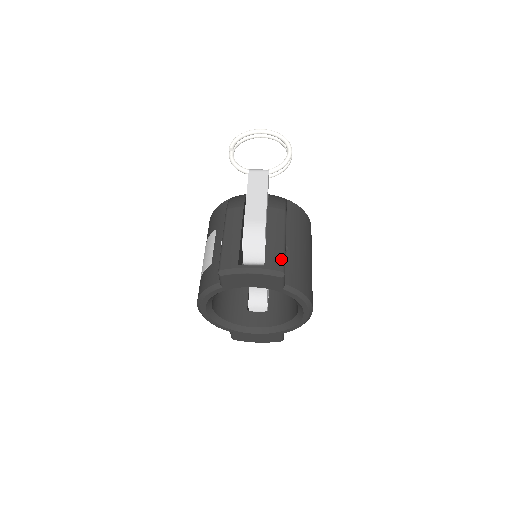
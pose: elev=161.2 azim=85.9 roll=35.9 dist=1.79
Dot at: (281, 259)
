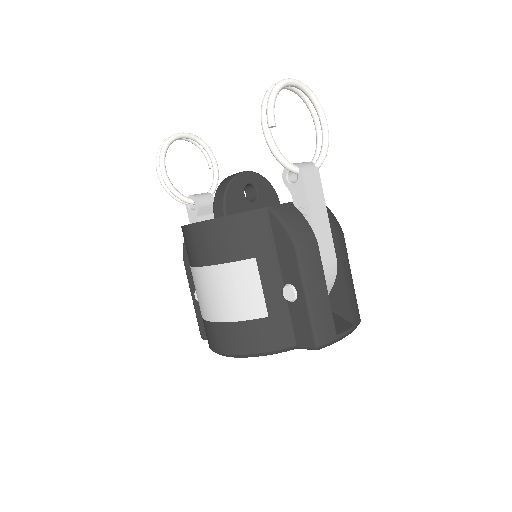
Dot at: (357, 306)
